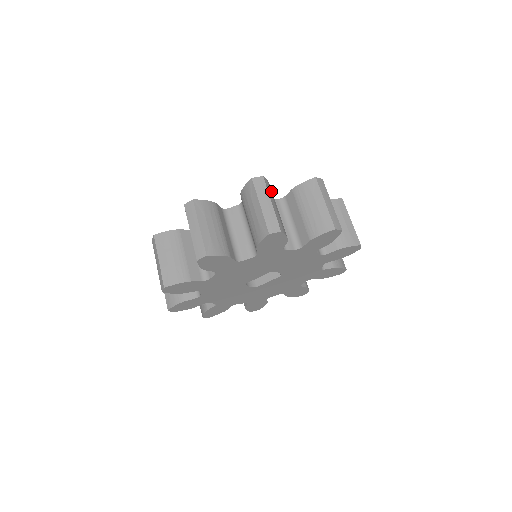
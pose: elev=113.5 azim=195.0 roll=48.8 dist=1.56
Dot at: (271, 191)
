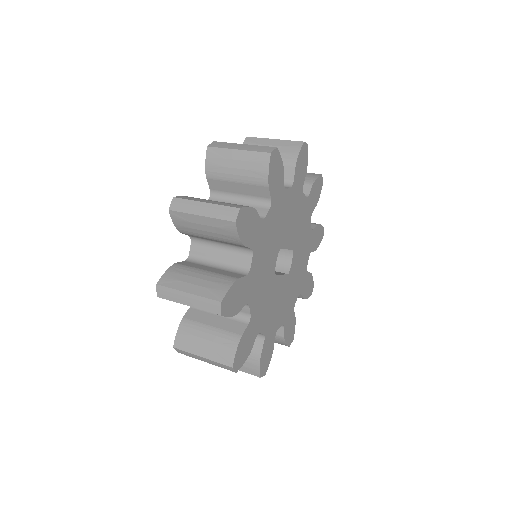
Dot at: occluded
